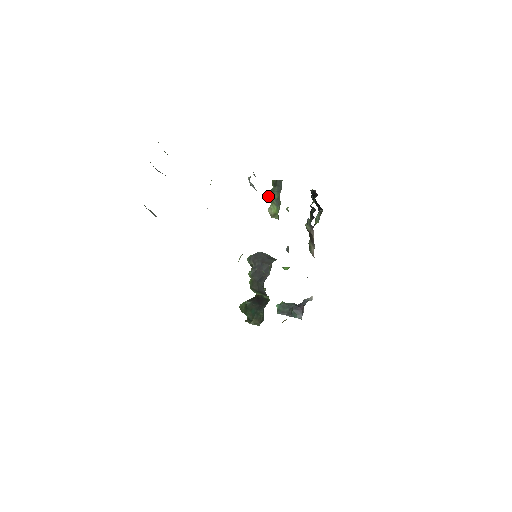
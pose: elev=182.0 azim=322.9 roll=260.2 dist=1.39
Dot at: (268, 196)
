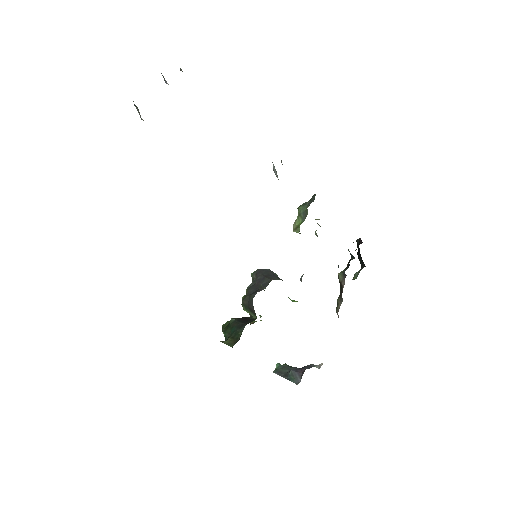
Dot at: (298, 209)
